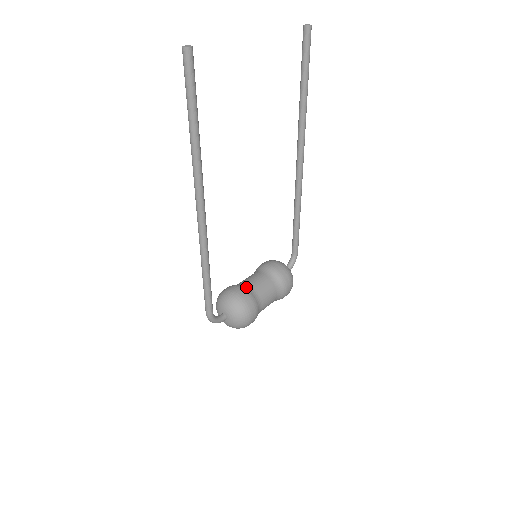
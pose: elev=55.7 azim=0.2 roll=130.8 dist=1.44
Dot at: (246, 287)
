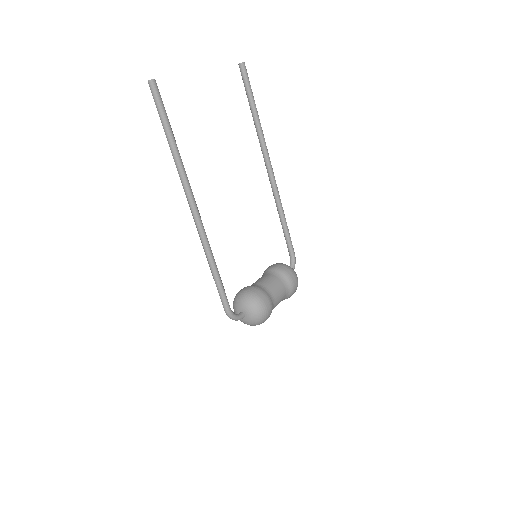
Dot at: (255, 285)
